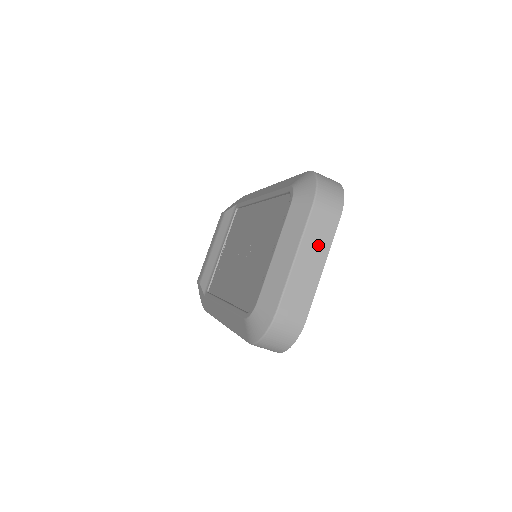
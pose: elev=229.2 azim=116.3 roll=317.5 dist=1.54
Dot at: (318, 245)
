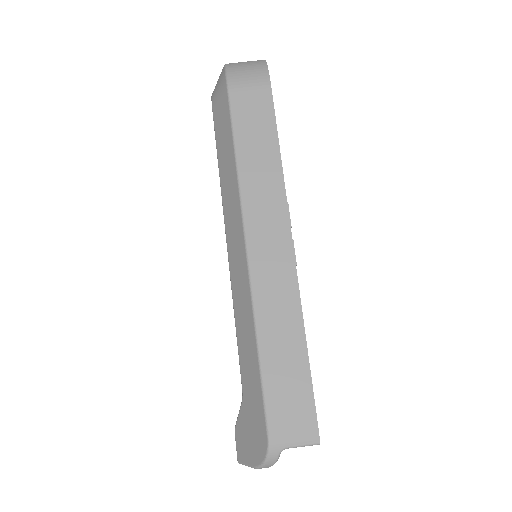
Dot at: occluded
